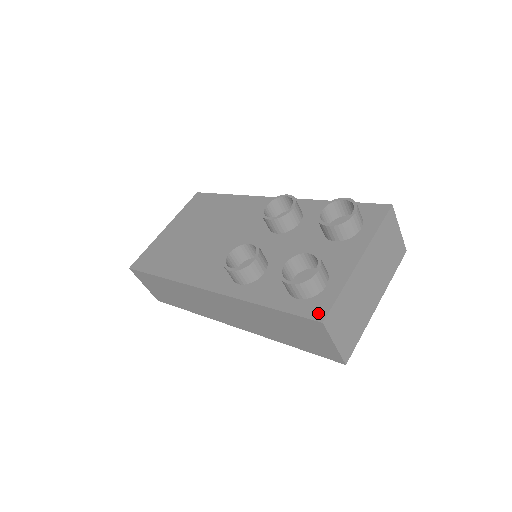
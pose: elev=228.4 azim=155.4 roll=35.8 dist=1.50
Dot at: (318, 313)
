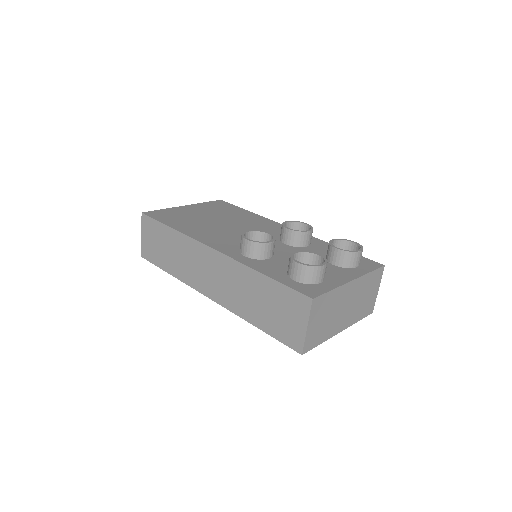
Dot at: (310, 293)
